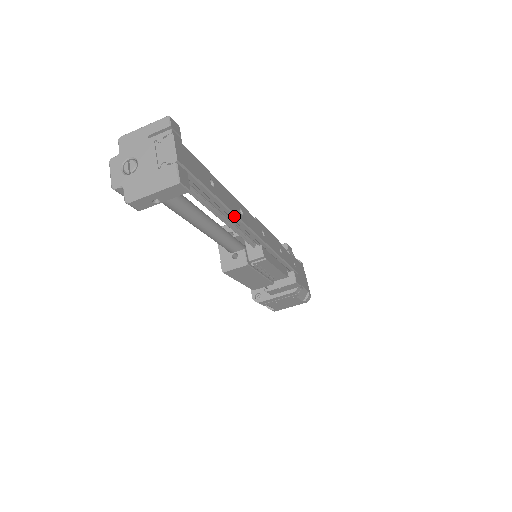
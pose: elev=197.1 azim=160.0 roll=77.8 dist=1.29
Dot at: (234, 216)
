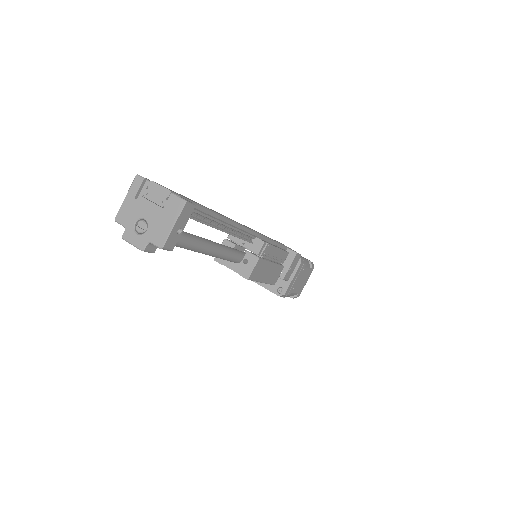
Dot at: (227, 220)
